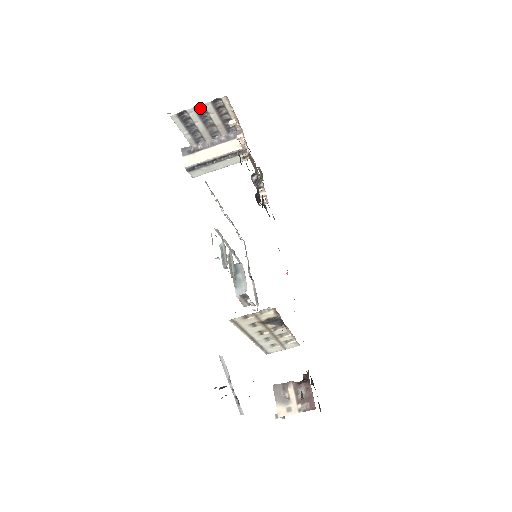
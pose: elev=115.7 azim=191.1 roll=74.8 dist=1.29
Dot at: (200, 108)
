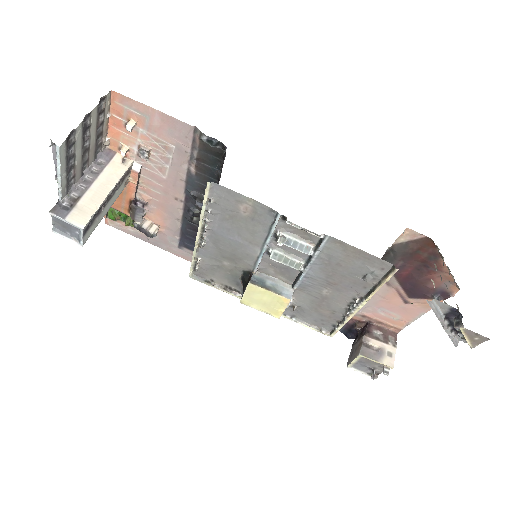
Dot at: (84, 122)
